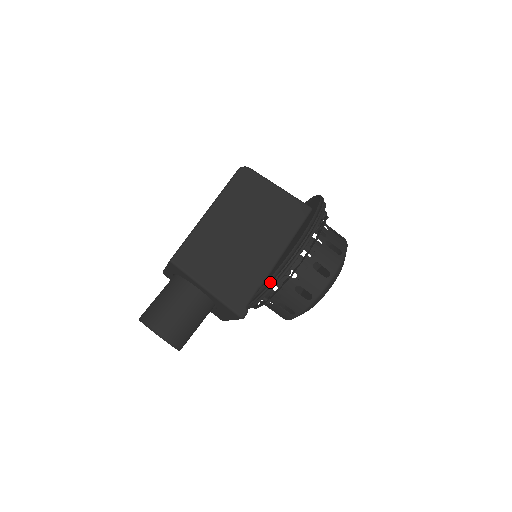
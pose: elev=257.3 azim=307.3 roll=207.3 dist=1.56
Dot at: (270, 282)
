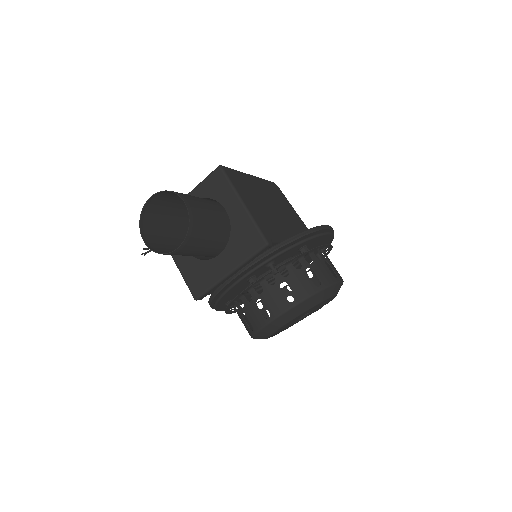
Dot at: (296, 238)
